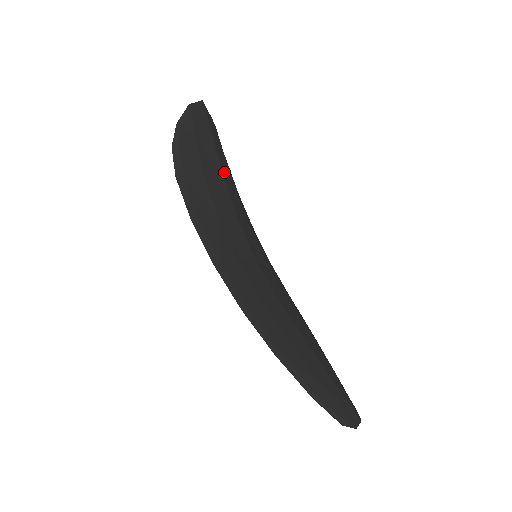
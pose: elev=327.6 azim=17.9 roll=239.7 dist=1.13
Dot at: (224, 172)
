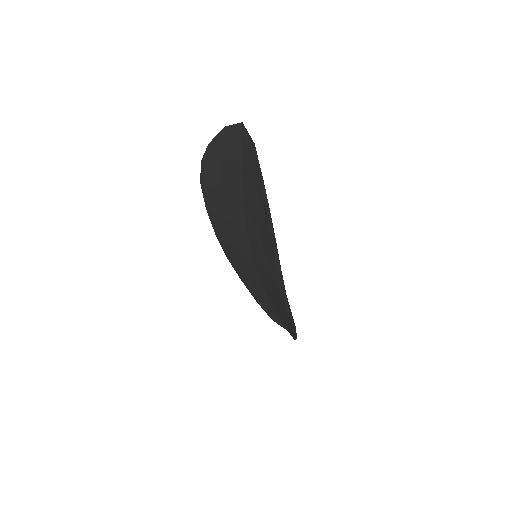
Dot at: (239, 189)
